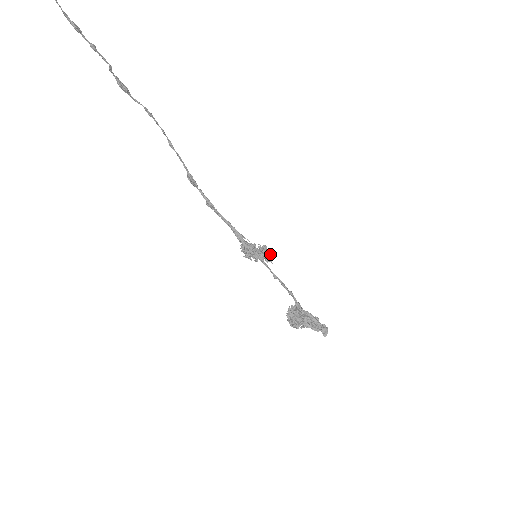
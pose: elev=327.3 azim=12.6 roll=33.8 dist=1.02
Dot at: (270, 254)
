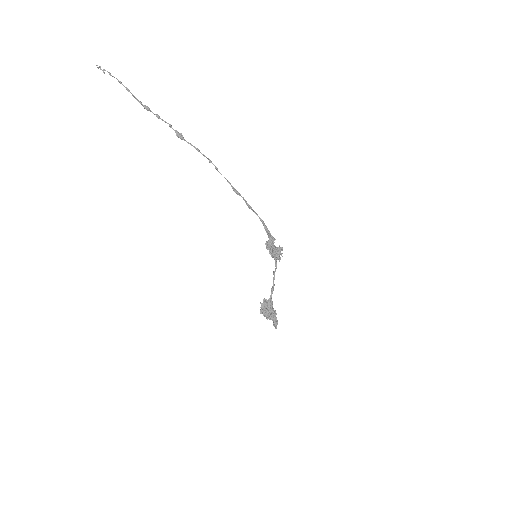
Dot at: (279, 255)
